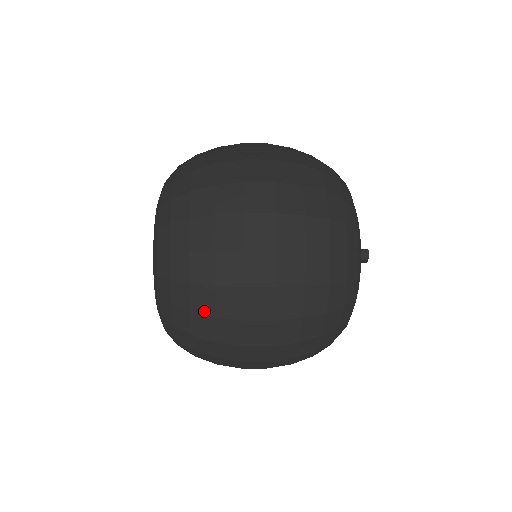
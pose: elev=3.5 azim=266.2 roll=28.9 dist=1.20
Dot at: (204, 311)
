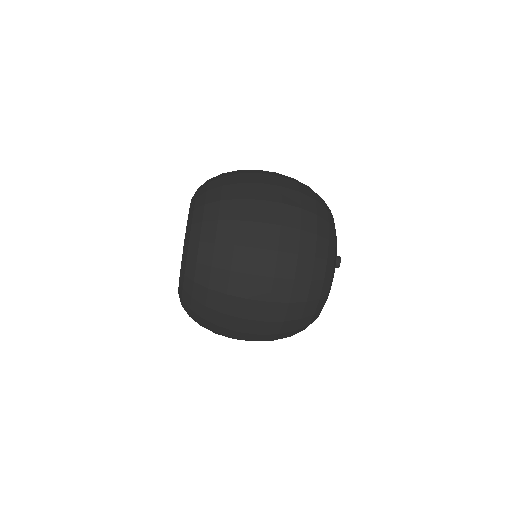
Dot at: (229, 217)
